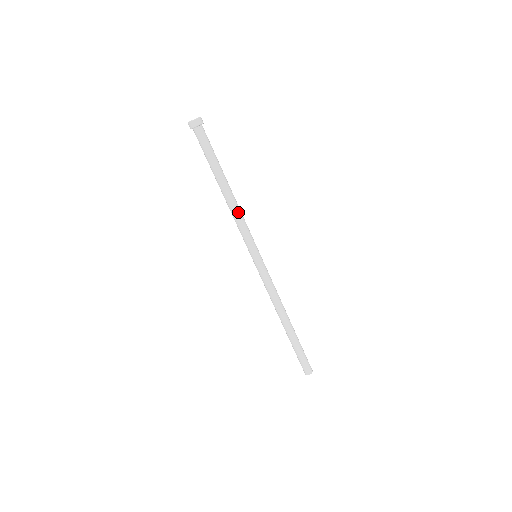
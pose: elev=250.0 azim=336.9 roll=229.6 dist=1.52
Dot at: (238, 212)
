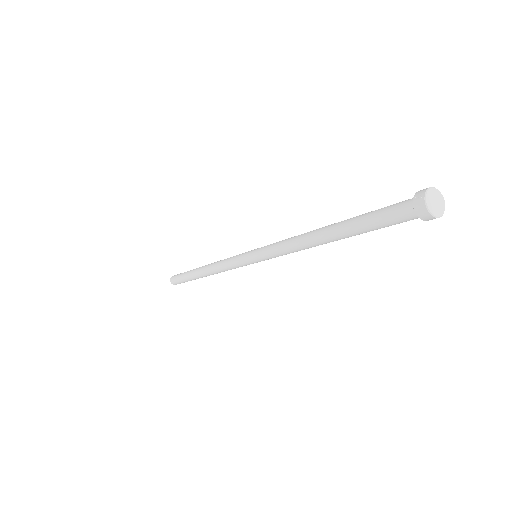
Dot at: occluded
